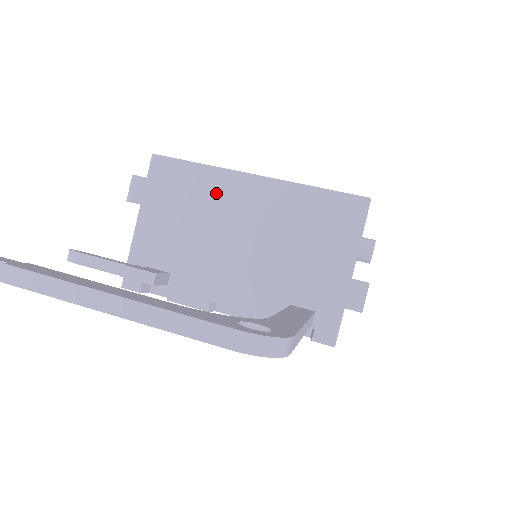
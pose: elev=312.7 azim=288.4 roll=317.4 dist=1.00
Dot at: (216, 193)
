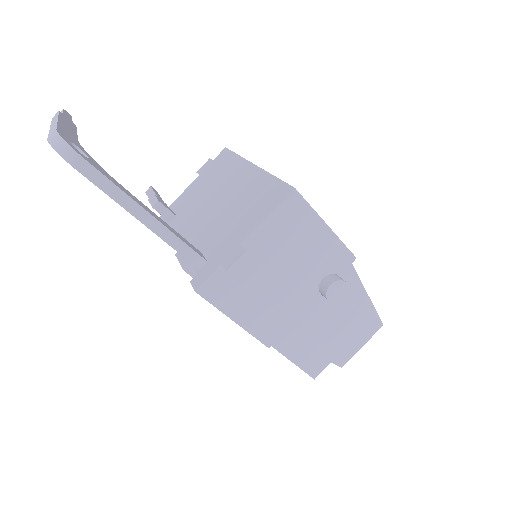
Dot at: (230, 173)
